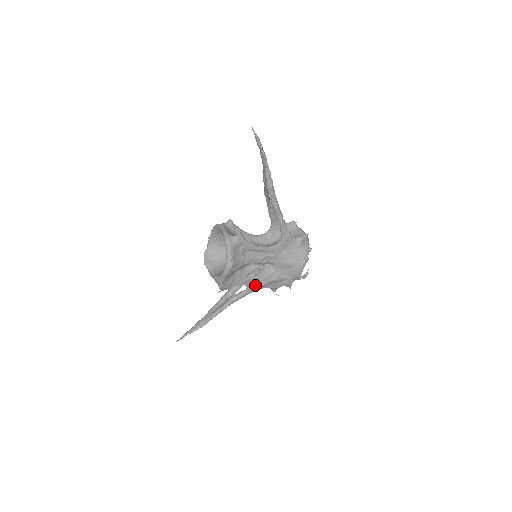
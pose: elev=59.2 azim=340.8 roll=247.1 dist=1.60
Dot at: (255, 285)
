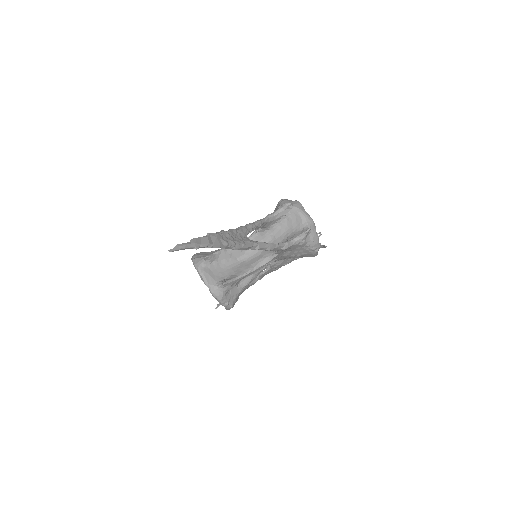
Dot at: (268, 273)
